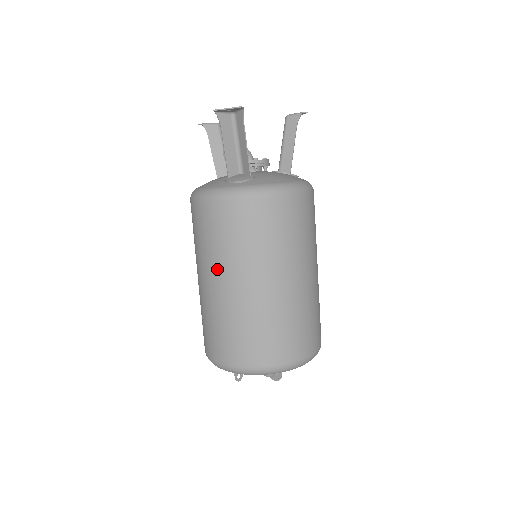
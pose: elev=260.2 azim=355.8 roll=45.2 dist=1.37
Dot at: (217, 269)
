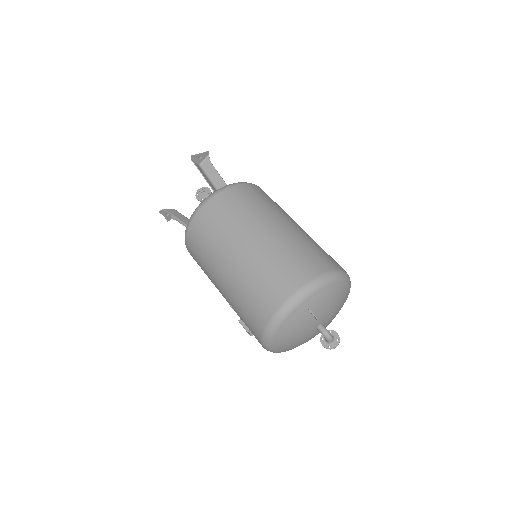
Dot at: (249, 227)
